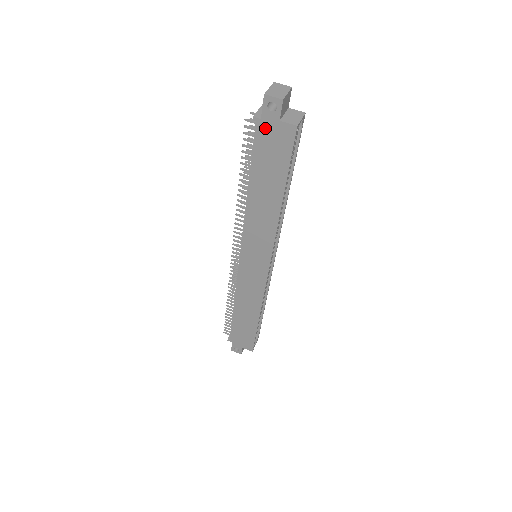
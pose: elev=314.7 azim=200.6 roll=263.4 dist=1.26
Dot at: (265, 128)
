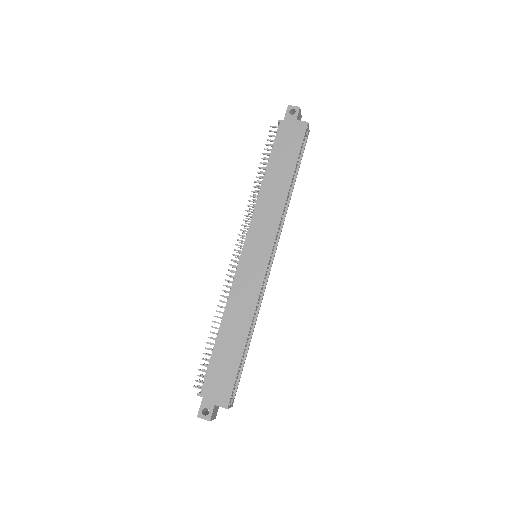
Dot at: (285, 126)
